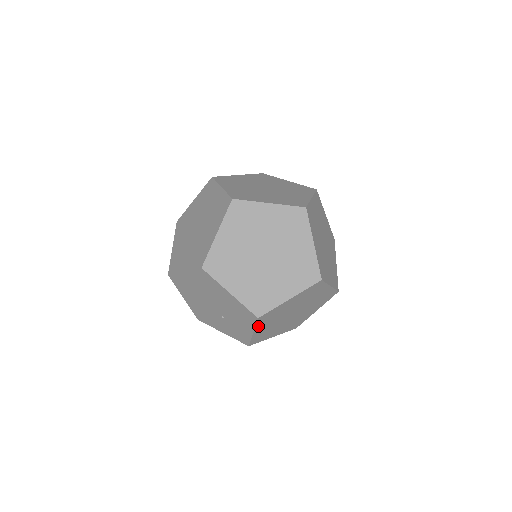
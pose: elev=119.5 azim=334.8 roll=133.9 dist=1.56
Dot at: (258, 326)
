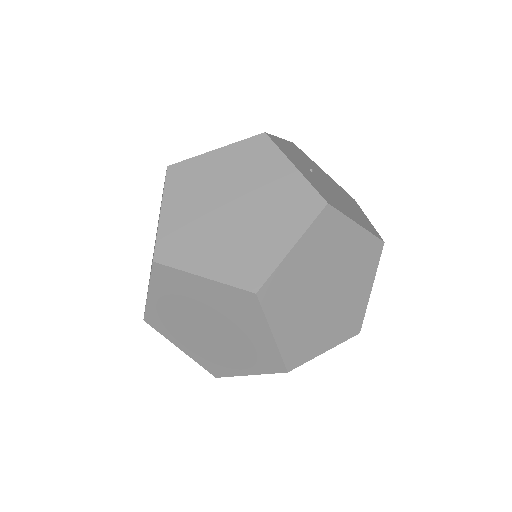
Dot at: occluded
